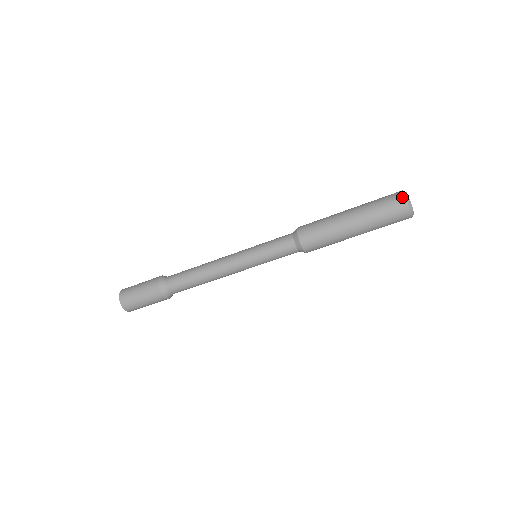
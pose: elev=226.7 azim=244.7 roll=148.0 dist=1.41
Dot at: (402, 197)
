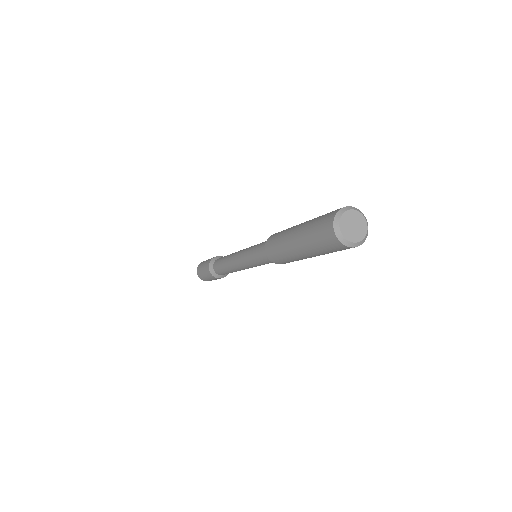
Dot at: (332, 234)
